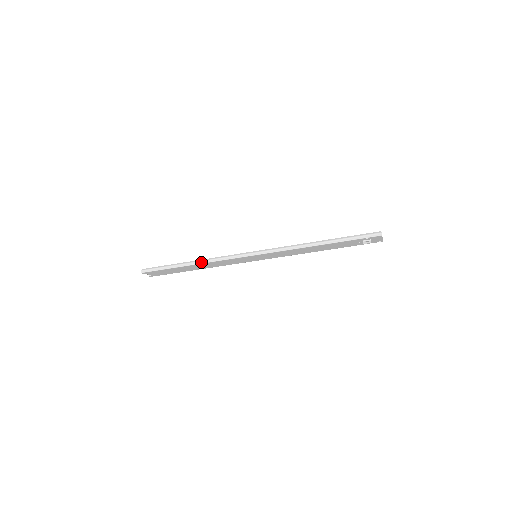
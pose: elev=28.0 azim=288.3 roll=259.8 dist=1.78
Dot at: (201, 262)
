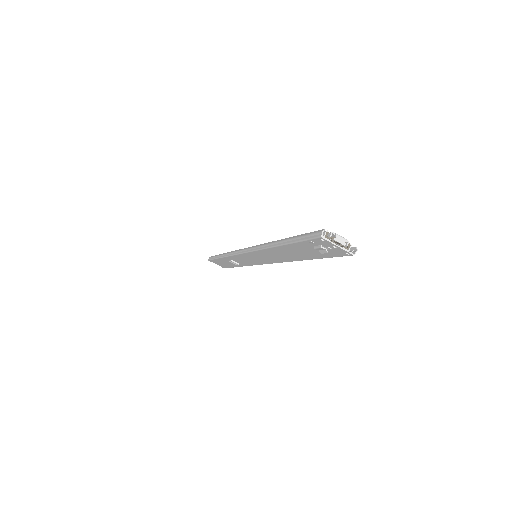
Dot at: (225, 255)
